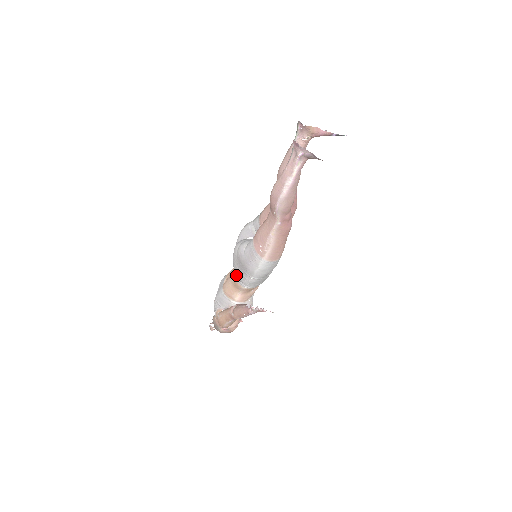
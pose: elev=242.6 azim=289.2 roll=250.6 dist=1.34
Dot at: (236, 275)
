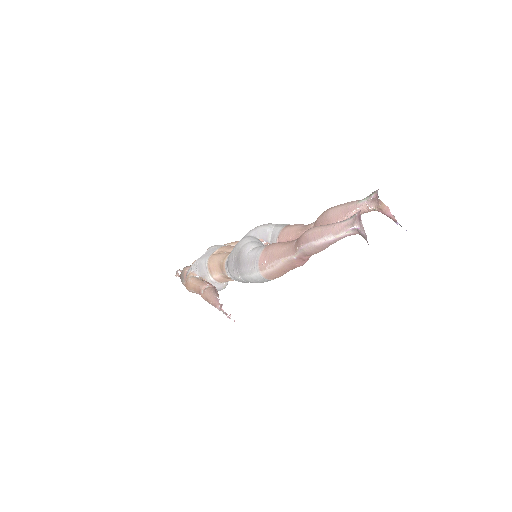
Dot at: (228, 262)
